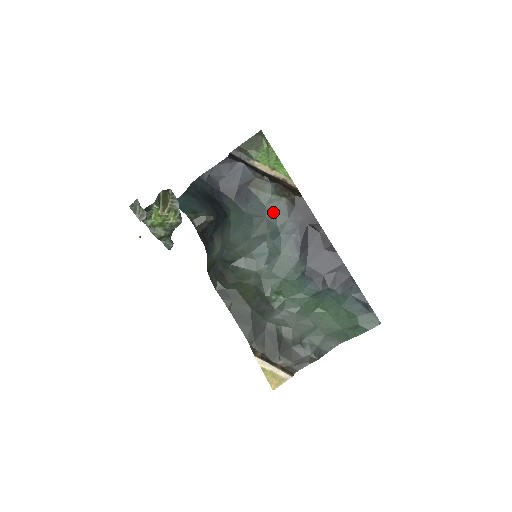
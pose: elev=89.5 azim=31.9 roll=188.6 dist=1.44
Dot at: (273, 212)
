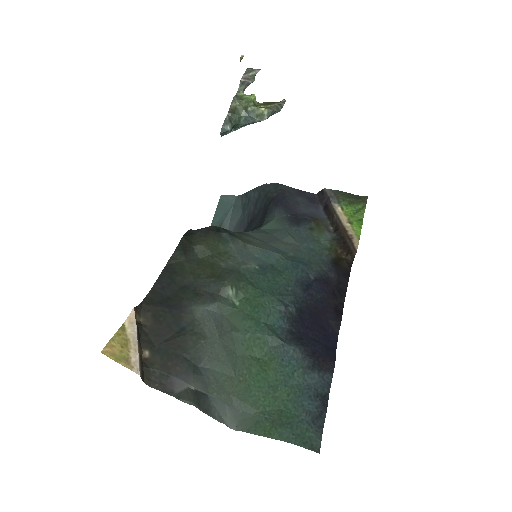
Dot at: (312, 249)
